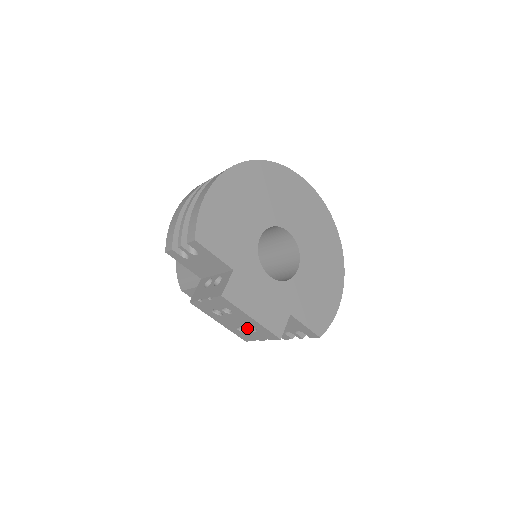
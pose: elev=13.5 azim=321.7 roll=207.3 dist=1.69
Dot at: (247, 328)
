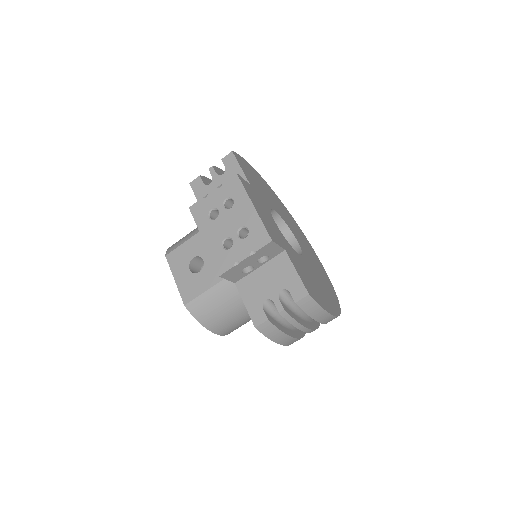
Dot at: (237, 234)
